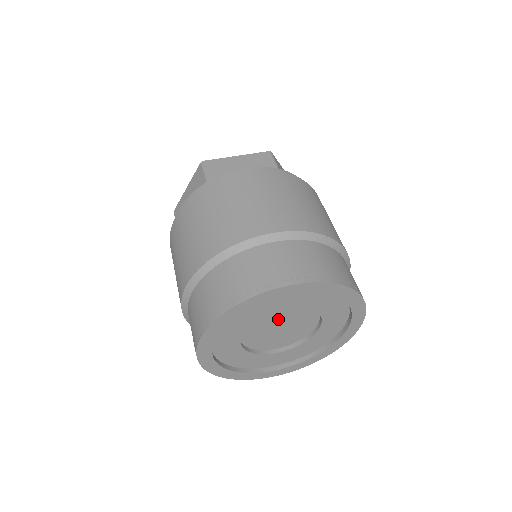
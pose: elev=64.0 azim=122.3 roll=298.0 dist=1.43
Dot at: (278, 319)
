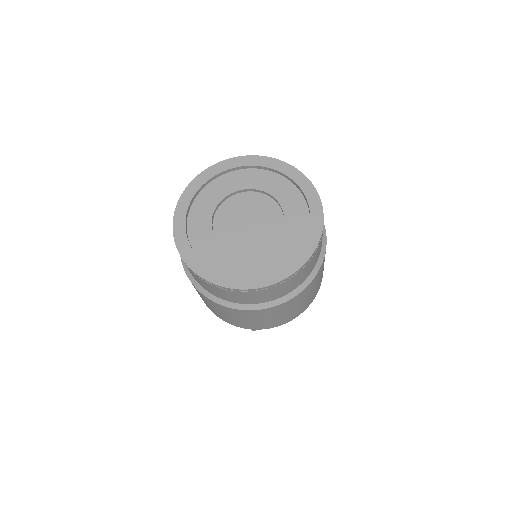
Dot at: (240, 211)
